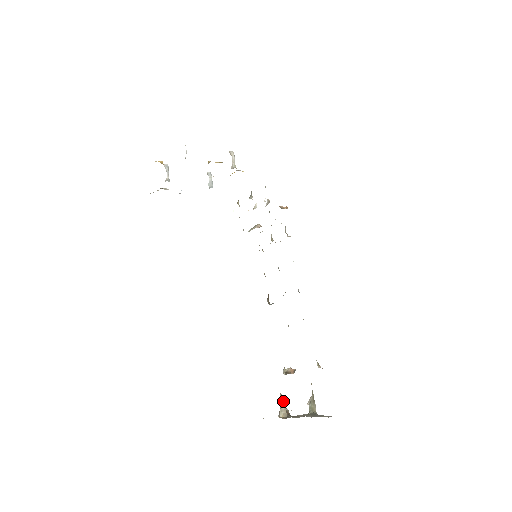
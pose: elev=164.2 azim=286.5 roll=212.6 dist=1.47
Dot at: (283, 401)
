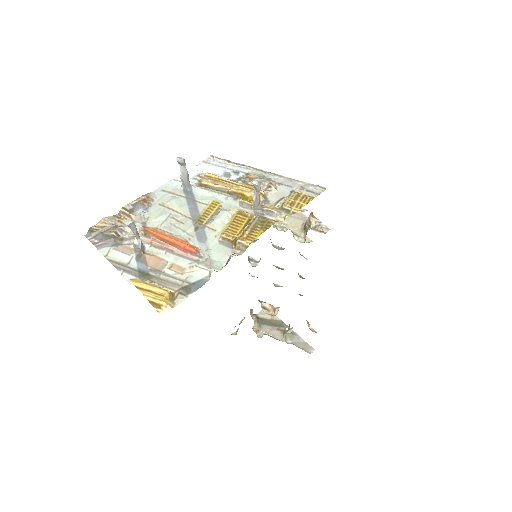
Dot at: (252, 312)
